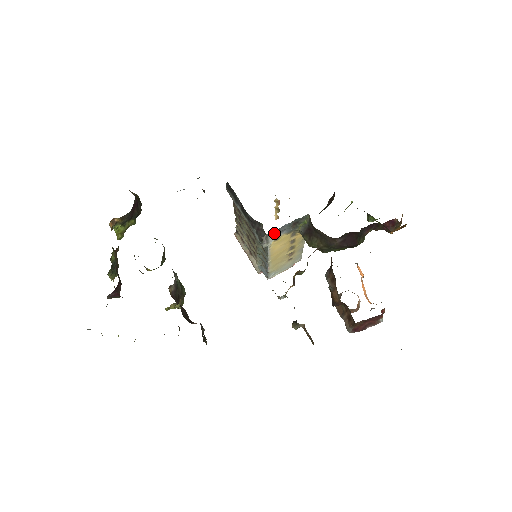
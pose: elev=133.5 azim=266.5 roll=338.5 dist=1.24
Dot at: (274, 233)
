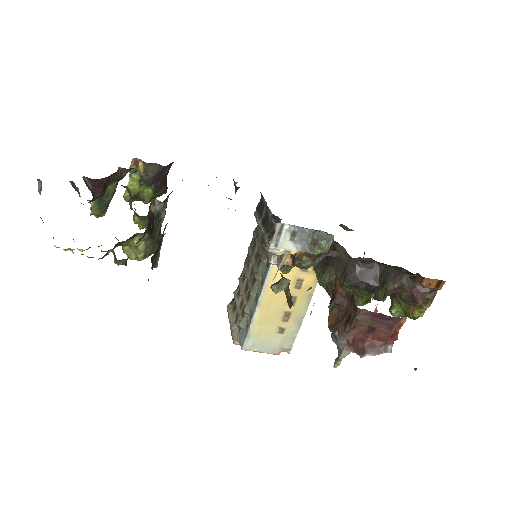
Dot at: (289, 234)
